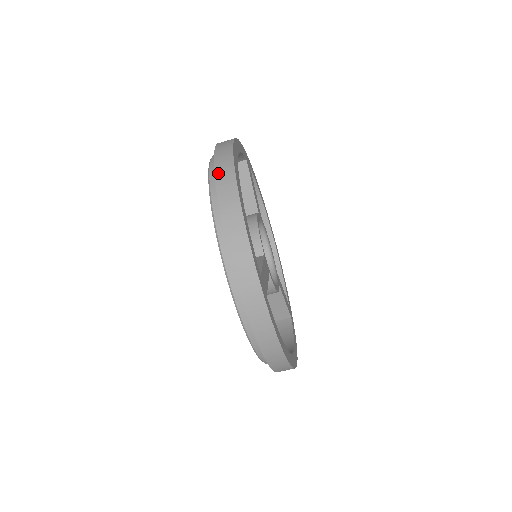
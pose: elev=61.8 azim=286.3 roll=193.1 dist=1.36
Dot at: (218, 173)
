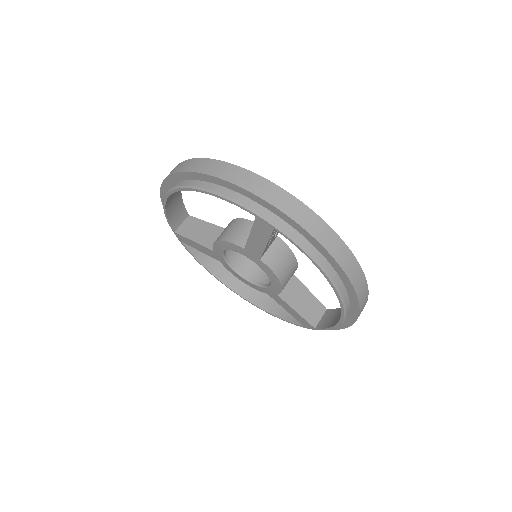
Dot at: (179, 170)
